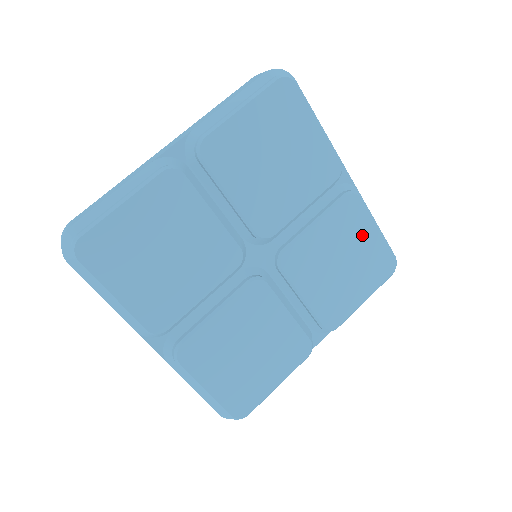
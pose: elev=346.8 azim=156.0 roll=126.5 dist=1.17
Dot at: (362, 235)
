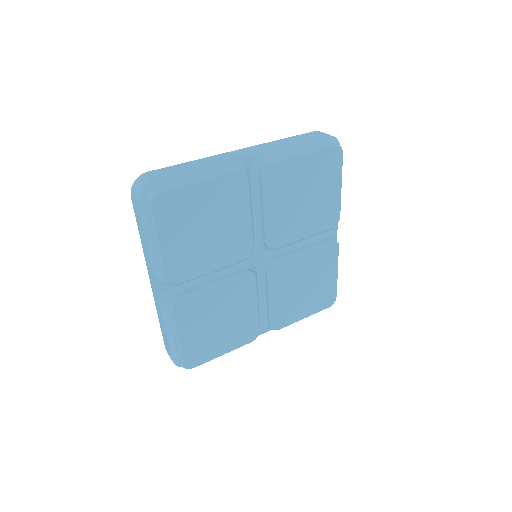
Dot at: (326, 272)
